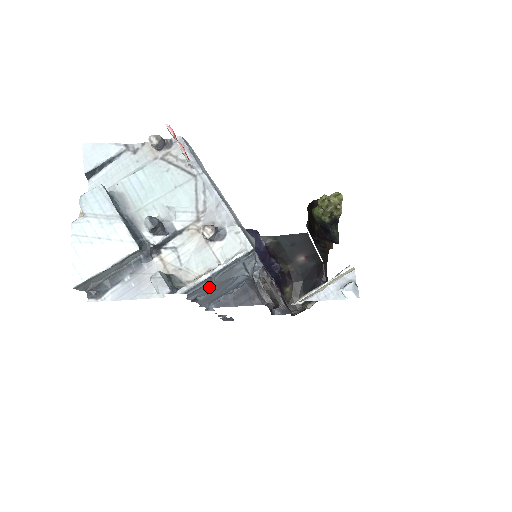
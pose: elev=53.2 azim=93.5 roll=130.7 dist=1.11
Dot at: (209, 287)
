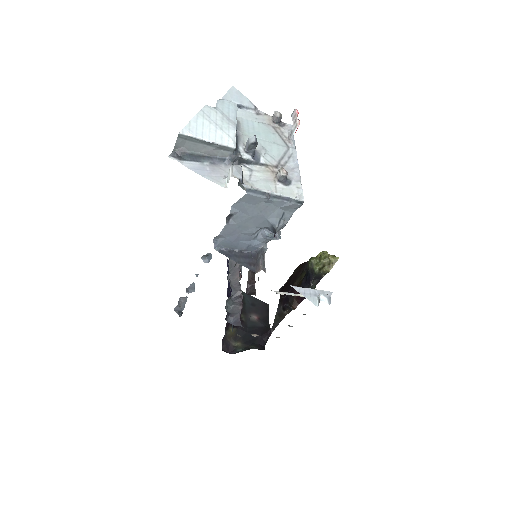
Dot at: (251, 211)
